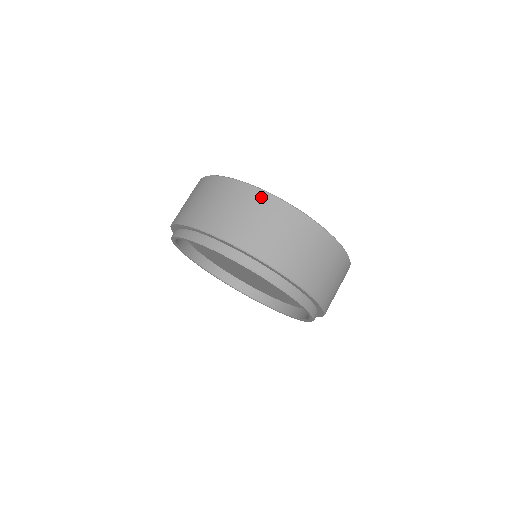
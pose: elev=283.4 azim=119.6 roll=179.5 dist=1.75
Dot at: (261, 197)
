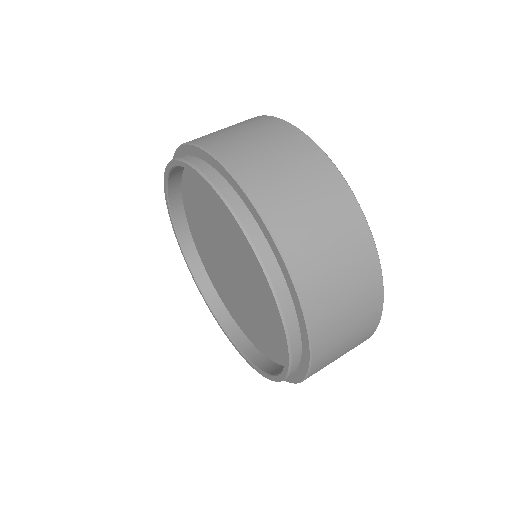
Dot at: (293, 135)
